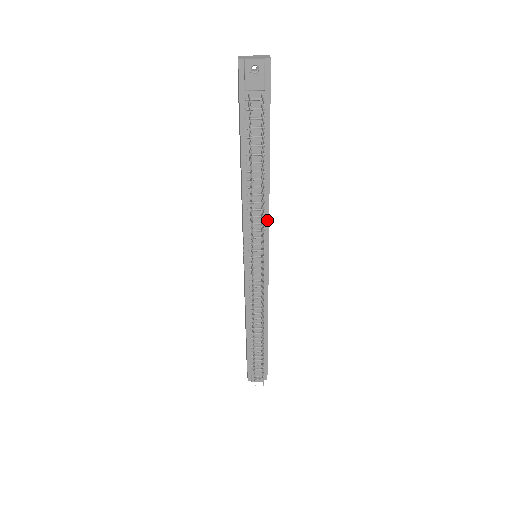
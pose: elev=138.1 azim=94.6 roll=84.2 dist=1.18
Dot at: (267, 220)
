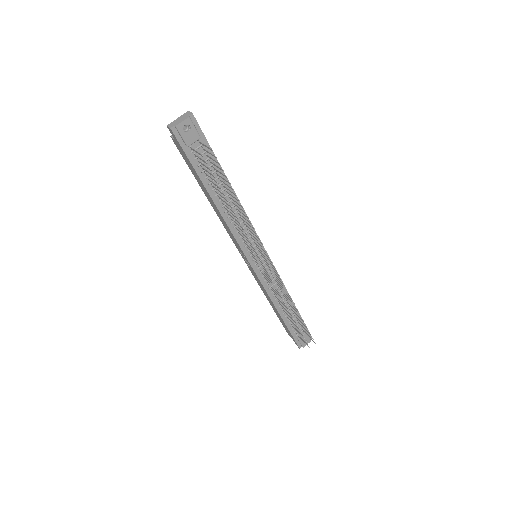
Dot at: occluded
